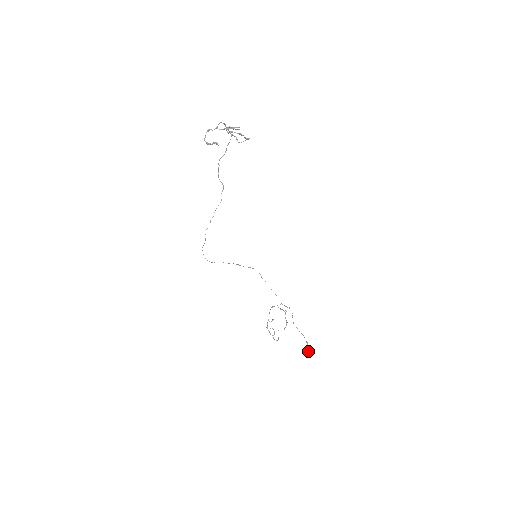
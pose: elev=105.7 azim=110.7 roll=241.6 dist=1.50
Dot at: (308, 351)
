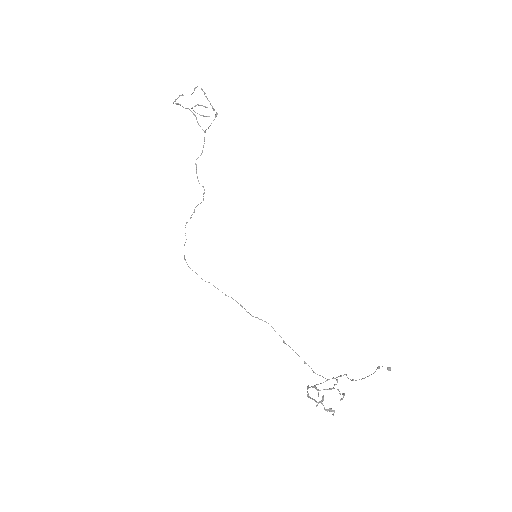
Dot at: occluded
